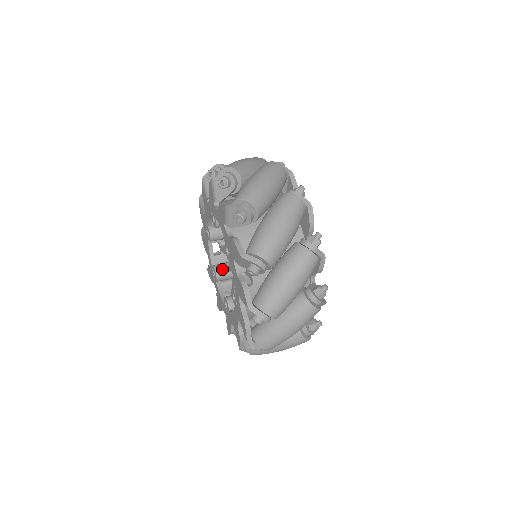
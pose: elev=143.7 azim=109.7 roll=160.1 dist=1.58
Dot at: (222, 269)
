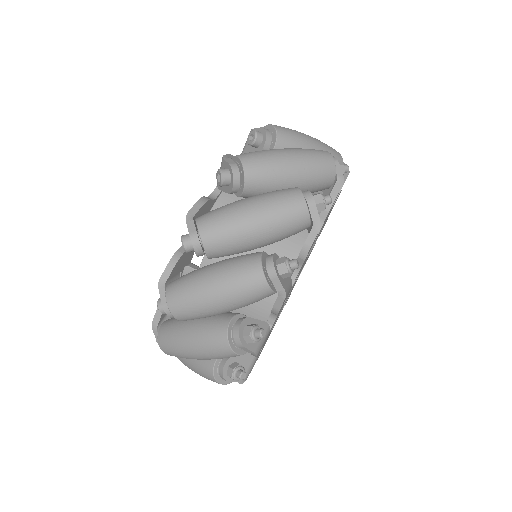
Dot at: occluded
